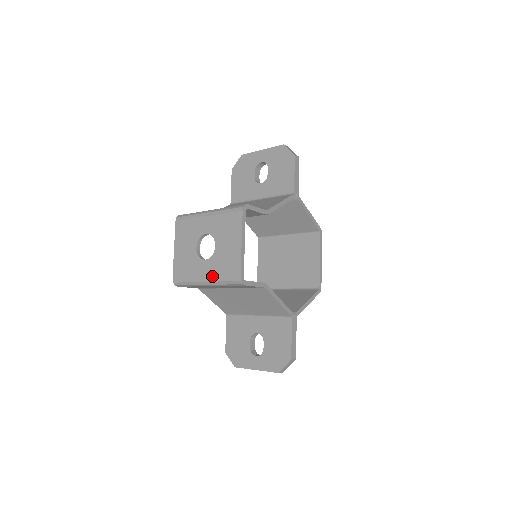
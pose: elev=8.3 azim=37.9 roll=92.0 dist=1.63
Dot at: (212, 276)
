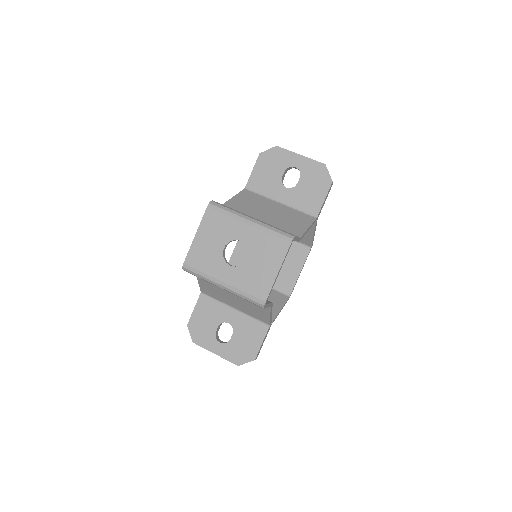
Dot at: (233, 285)
